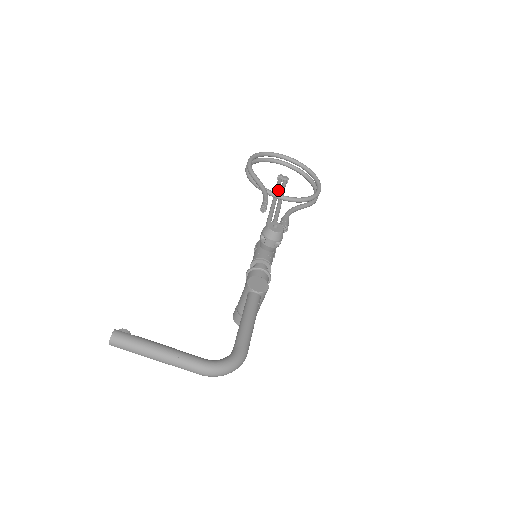
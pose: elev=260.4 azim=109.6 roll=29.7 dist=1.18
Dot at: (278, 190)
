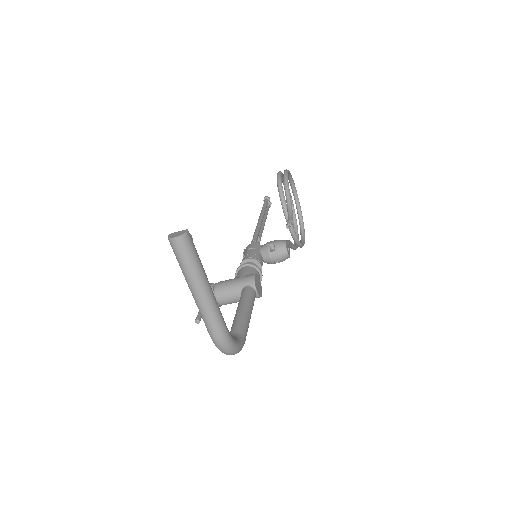
Dot at: occluded
